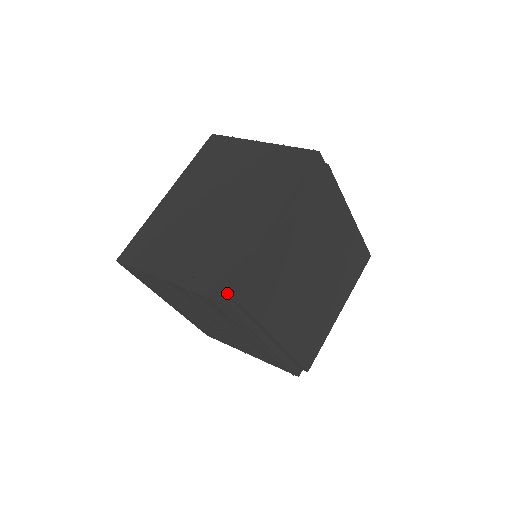
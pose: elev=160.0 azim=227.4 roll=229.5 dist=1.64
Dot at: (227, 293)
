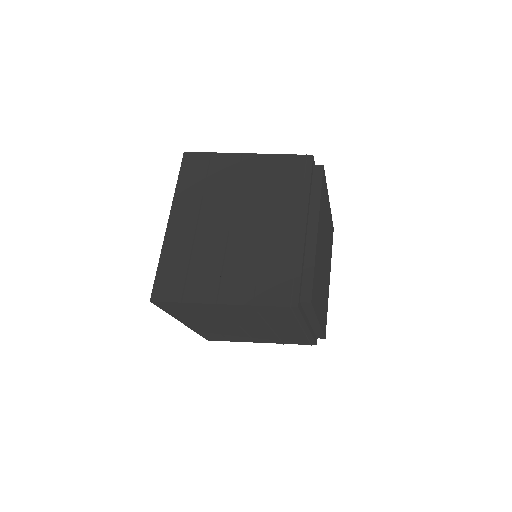
Dot at: (298, 298)
